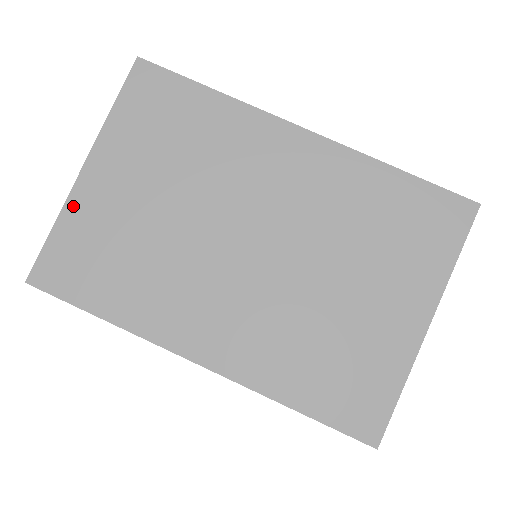
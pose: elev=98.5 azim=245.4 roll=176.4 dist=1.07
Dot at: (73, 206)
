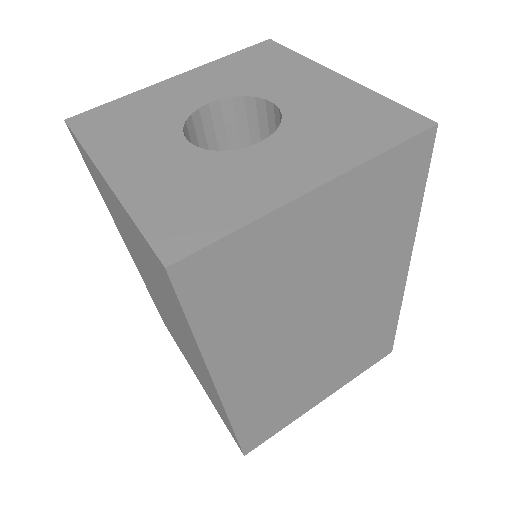
Dot at: (275, 220)
